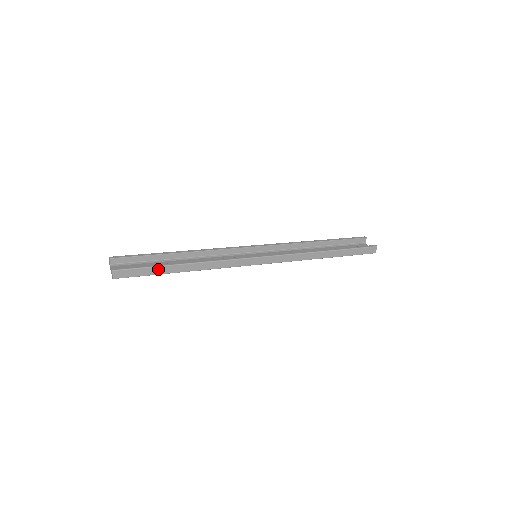
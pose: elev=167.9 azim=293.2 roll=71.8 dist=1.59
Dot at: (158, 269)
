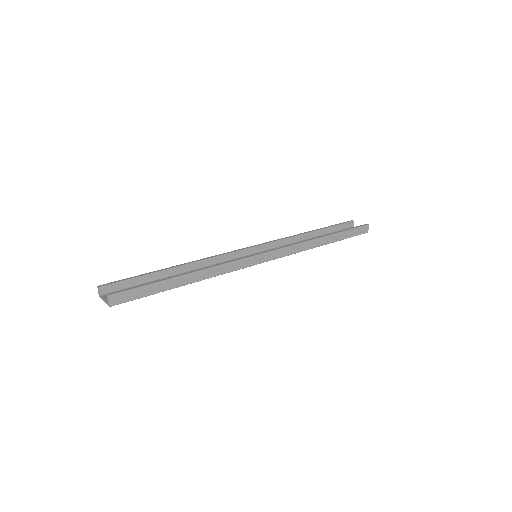
Dot at: (159, 285)
